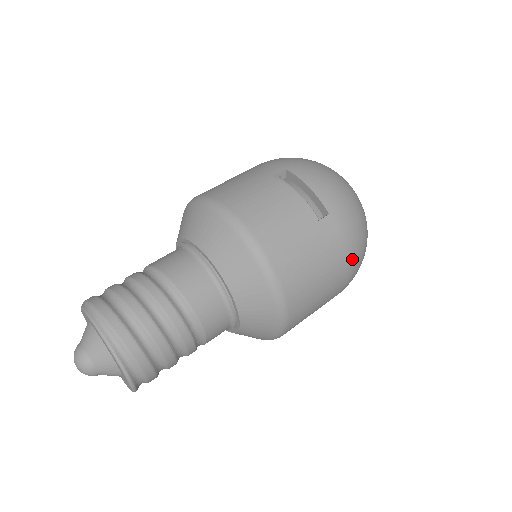
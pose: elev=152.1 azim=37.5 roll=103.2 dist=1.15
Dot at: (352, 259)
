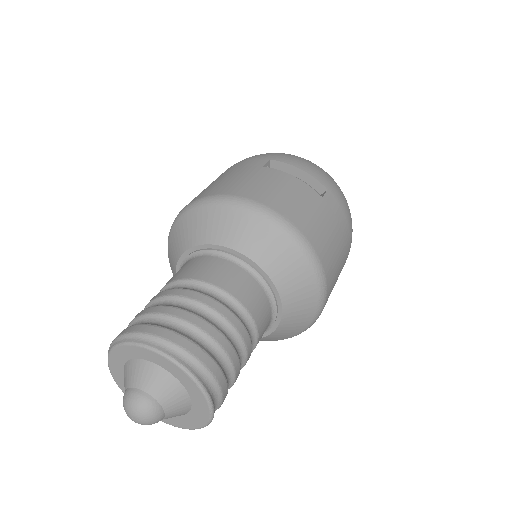
Dot at: (351, 231)
